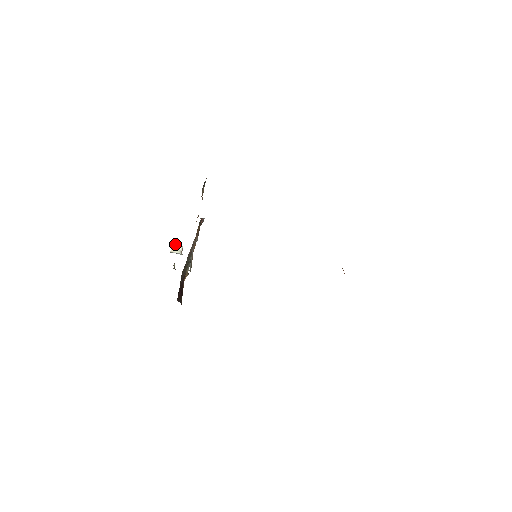
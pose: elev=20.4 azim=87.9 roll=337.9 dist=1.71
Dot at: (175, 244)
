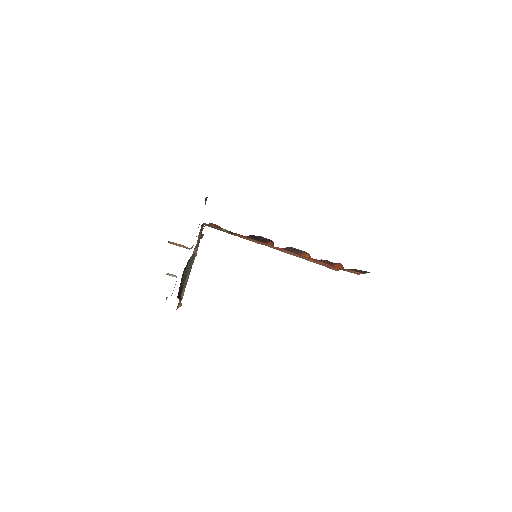
Dot at: (170, 274)
